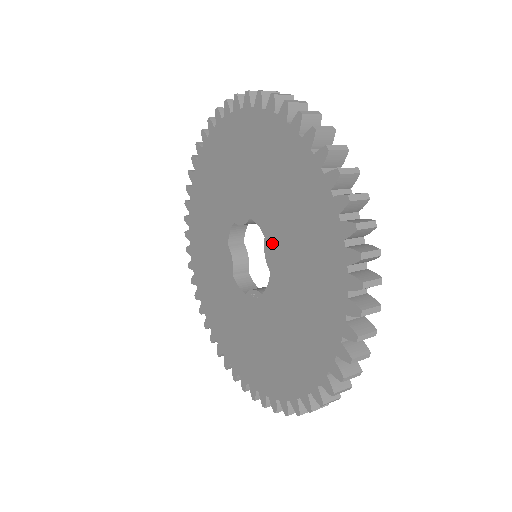
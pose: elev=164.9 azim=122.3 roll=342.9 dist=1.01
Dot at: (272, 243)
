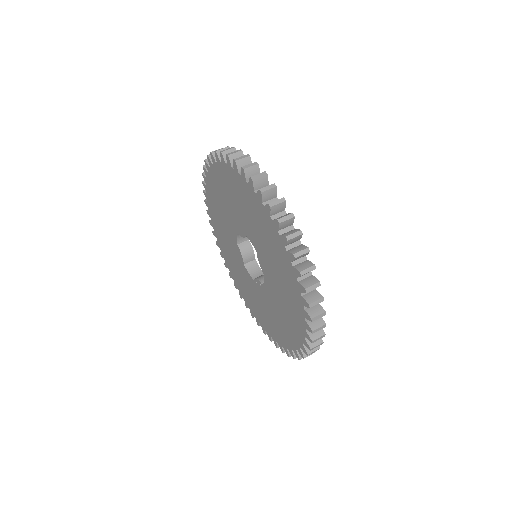
Dot at: (261, 258)
